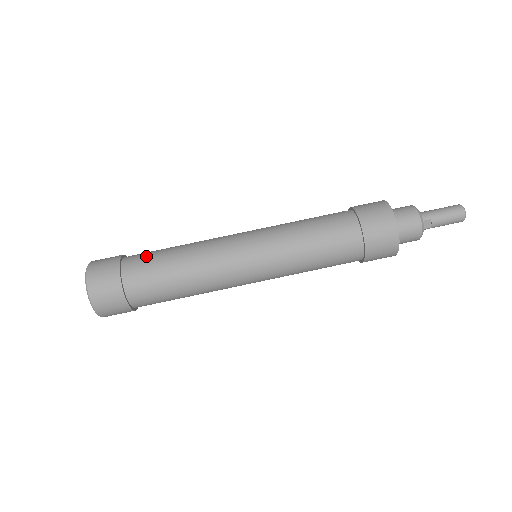
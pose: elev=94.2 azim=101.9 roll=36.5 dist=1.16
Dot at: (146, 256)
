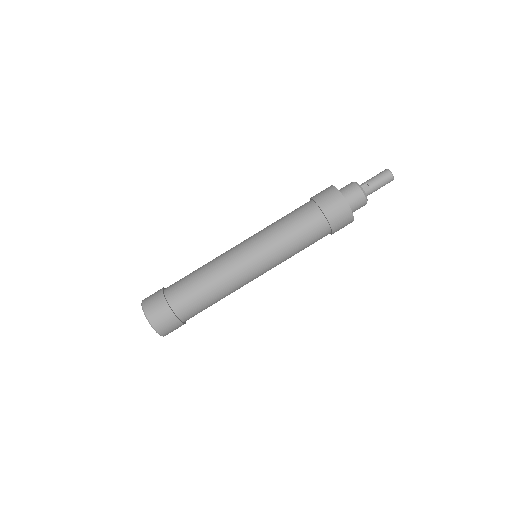
Dot at: occluded
